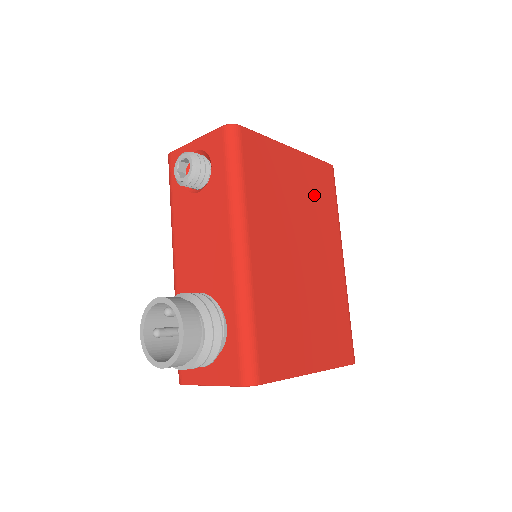
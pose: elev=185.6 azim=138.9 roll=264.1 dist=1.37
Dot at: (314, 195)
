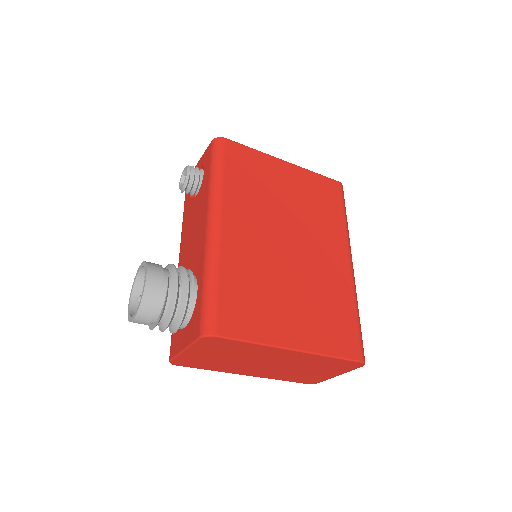
Dot at: (312, 200)
